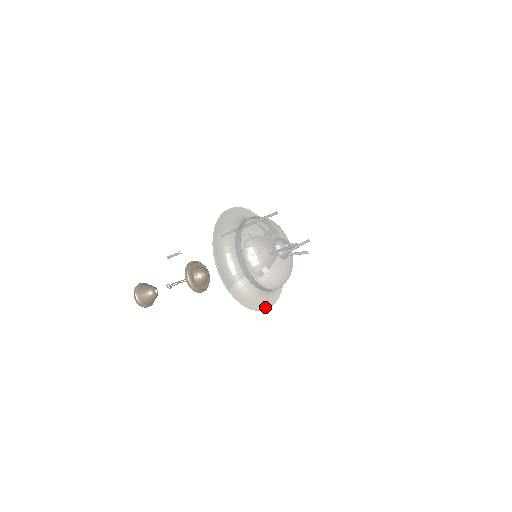
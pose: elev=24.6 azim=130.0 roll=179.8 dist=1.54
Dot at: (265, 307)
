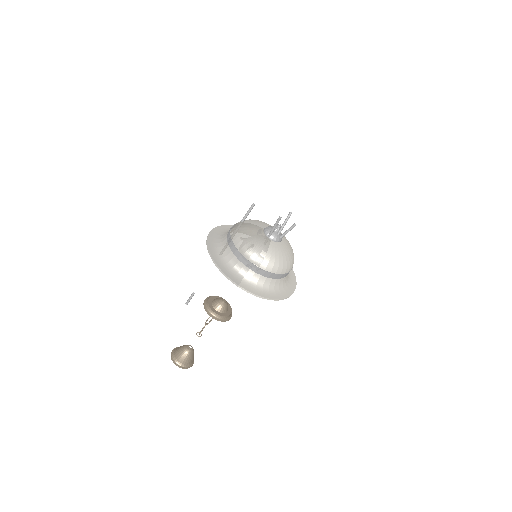
Dot at: (283, 297)
